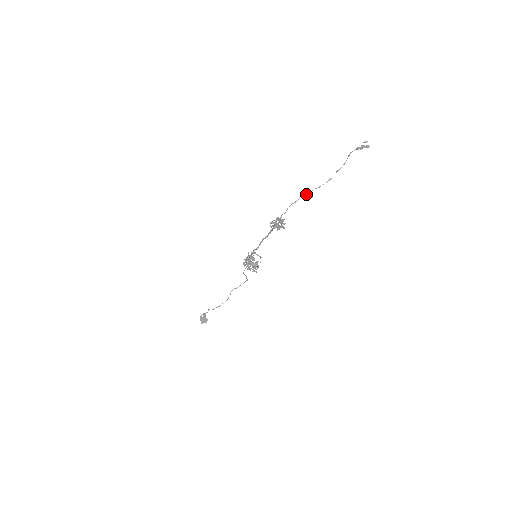
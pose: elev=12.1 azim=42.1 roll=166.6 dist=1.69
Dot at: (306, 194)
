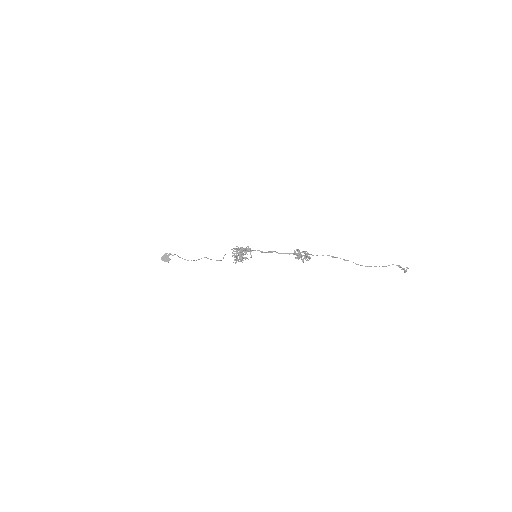
Dot at: occluded
